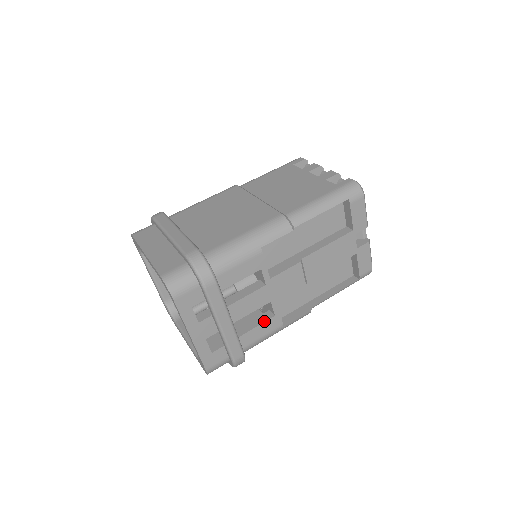
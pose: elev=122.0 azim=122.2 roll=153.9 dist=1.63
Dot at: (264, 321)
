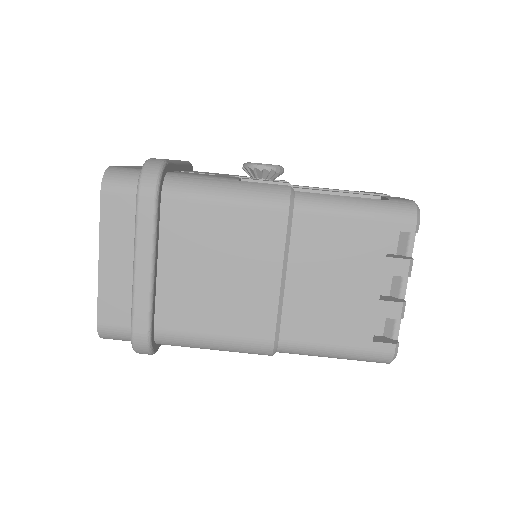
Dot at: occluded
